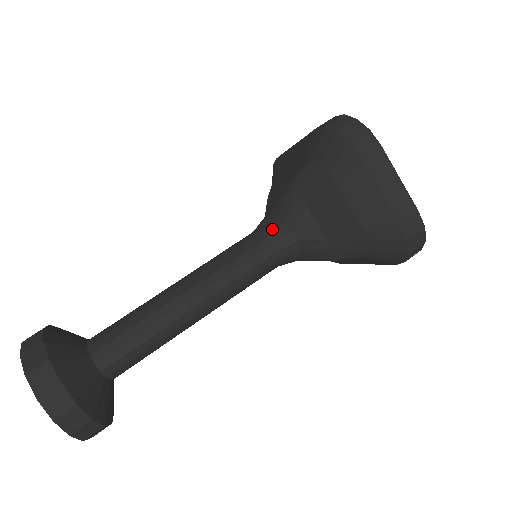
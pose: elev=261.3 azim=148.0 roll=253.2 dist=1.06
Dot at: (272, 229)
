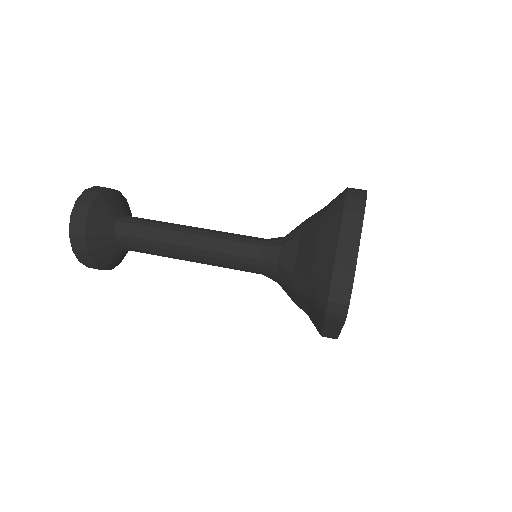
Dot at: (274, 239)
